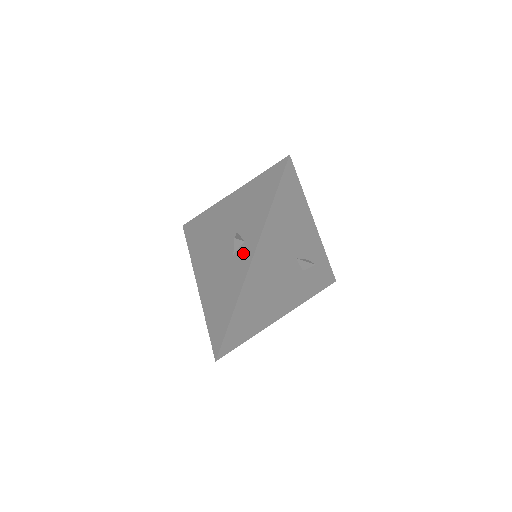
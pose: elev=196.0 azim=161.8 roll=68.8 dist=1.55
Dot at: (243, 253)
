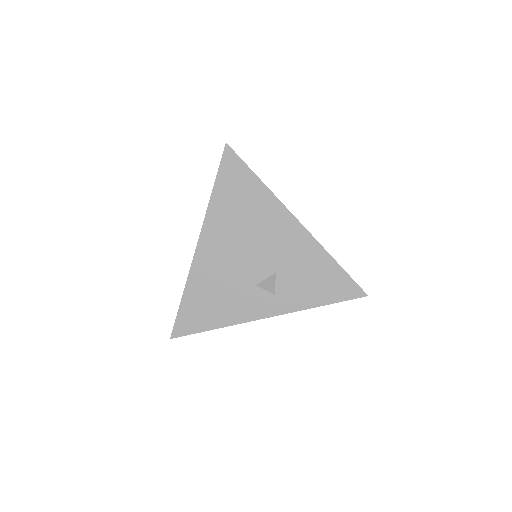
Dot at: (265, 300)
